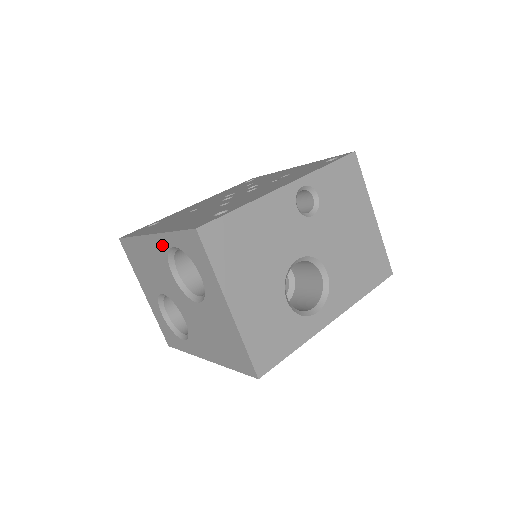
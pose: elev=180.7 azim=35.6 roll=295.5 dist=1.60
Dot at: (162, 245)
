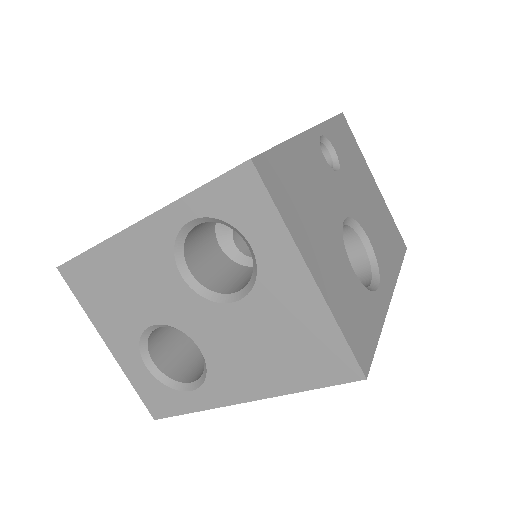
Dot at: (163, 230)
